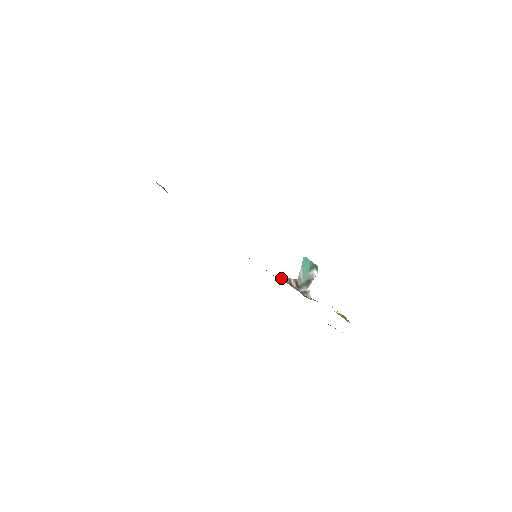
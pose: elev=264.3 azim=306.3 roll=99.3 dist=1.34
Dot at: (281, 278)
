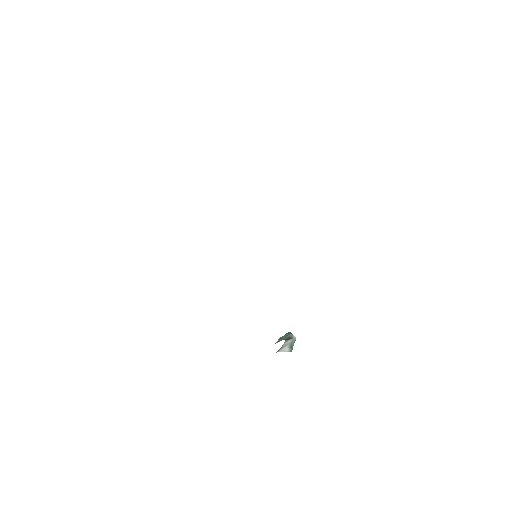
Dot at: occluded
